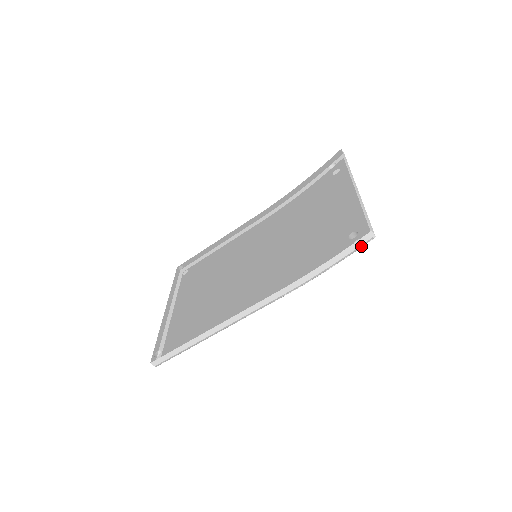
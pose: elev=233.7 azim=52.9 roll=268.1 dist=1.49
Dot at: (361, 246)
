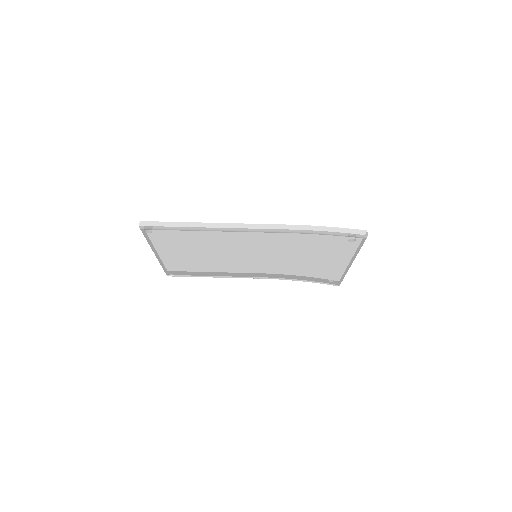
Dot at: (356, 235)
